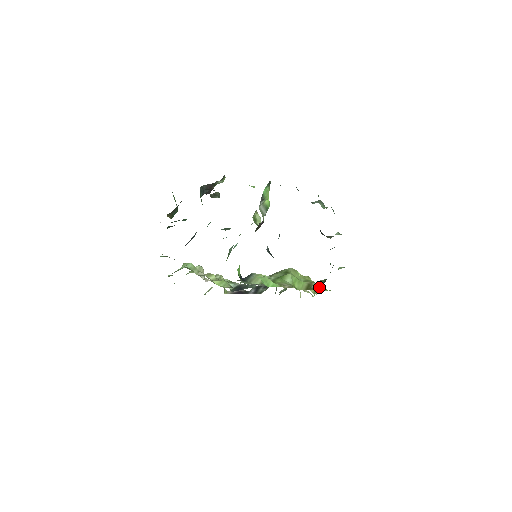
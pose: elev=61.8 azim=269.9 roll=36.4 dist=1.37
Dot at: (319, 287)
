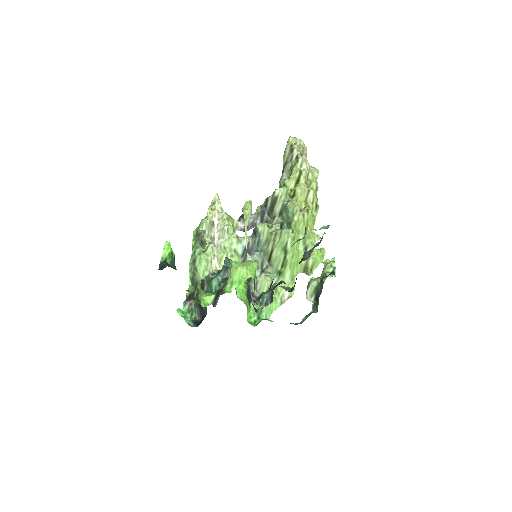
Dot at: (315, 265)
